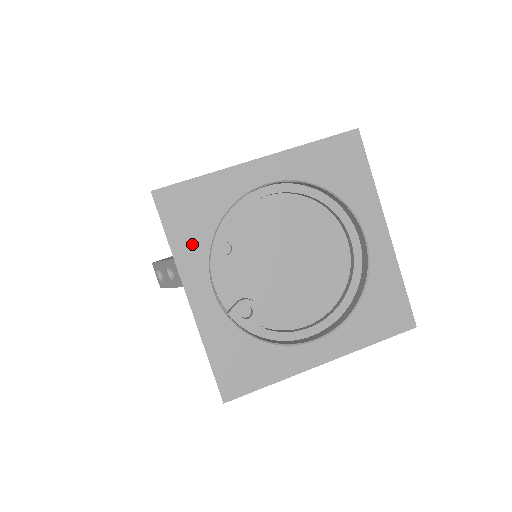
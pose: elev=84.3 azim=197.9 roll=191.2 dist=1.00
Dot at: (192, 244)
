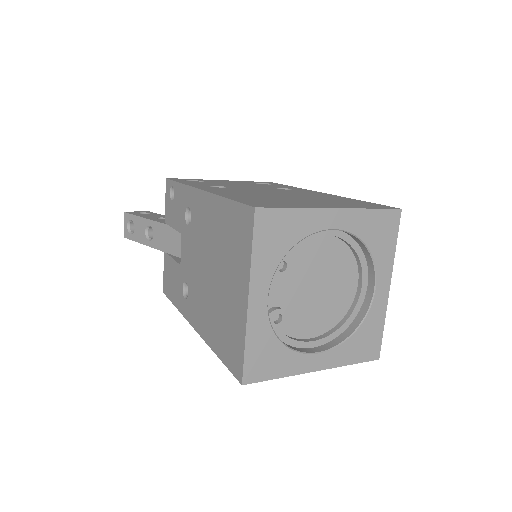
Dot at: (267, 259)
